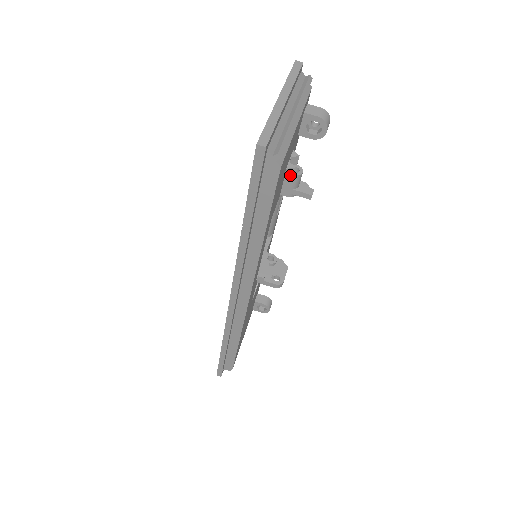
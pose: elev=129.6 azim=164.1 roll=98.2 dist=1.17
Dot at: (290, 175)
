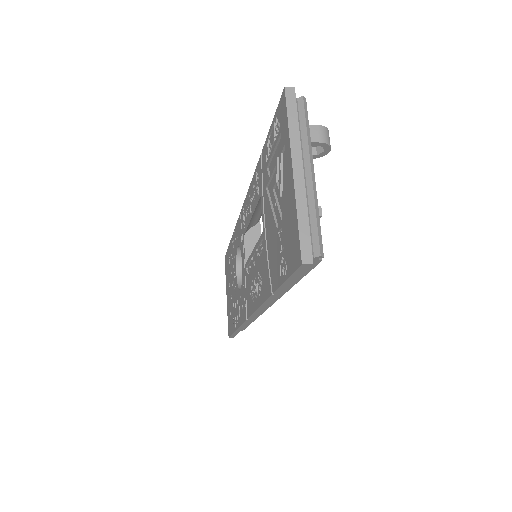
Dot at: occluded
